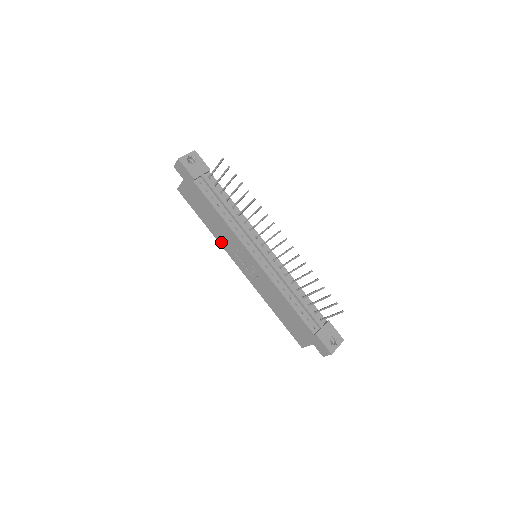
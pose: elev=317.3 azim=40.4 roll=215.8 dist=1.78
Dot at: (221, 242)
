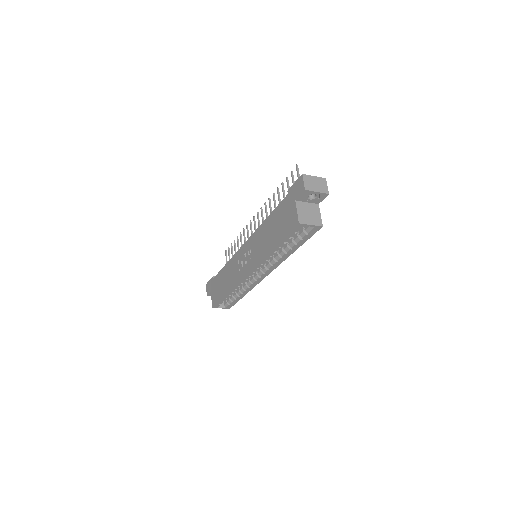
Dot at: (234, 283)
